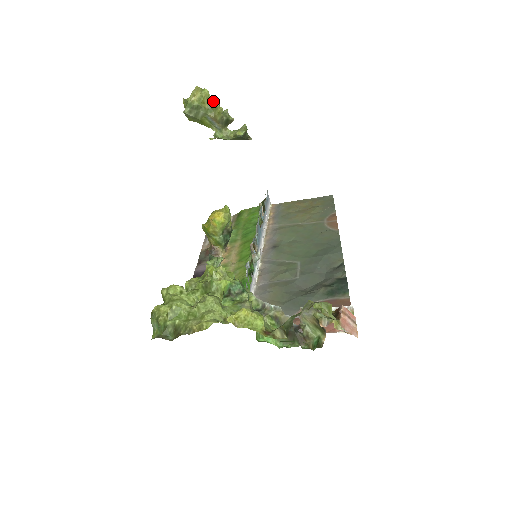
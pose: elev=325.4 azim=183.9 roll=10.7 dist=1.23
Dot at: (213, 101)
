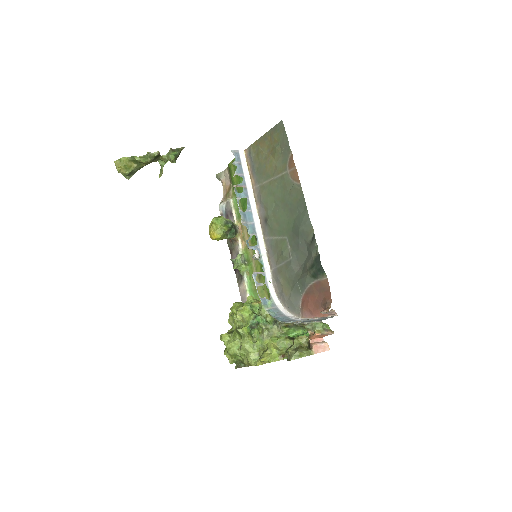
Dot at: (134, 159)
